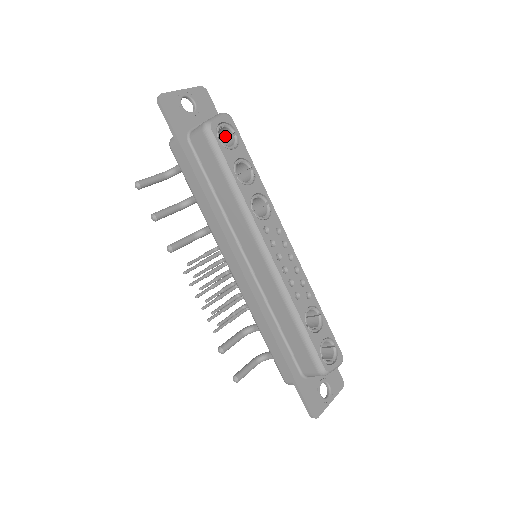
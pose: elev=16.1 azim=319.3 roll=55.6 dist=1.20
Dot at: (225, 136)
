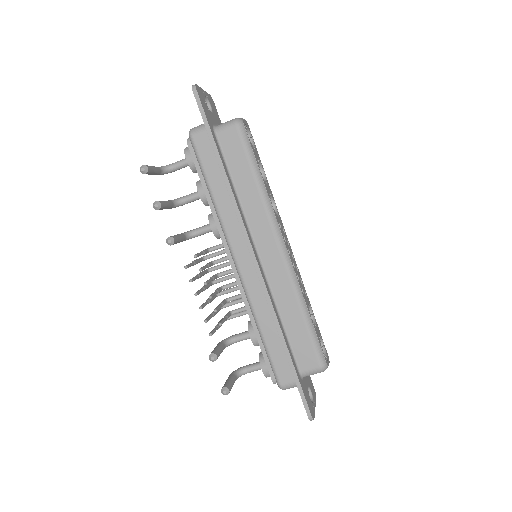
Dot at: occluded
